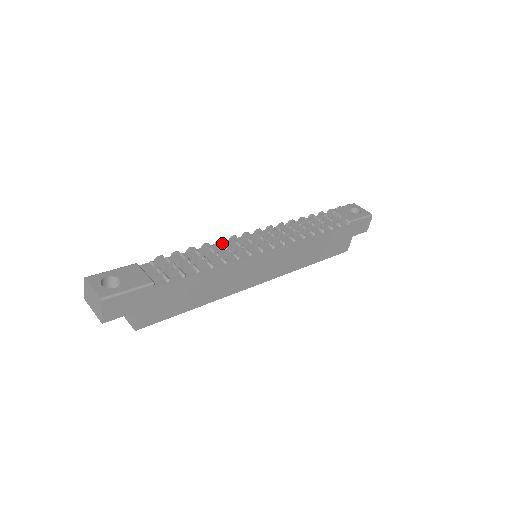
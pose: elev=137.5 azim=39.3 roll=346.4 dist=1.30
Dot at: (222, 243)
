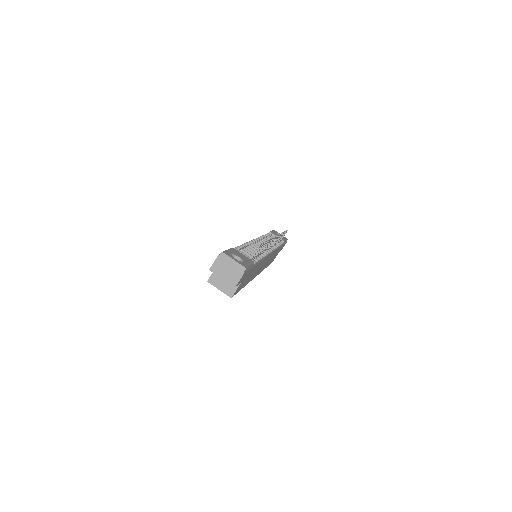
Dot at: occluded
